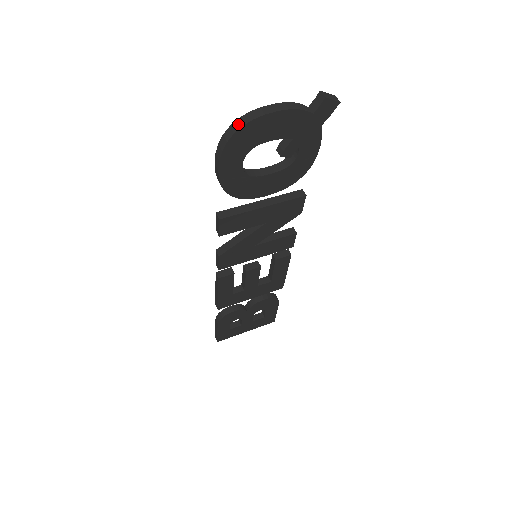
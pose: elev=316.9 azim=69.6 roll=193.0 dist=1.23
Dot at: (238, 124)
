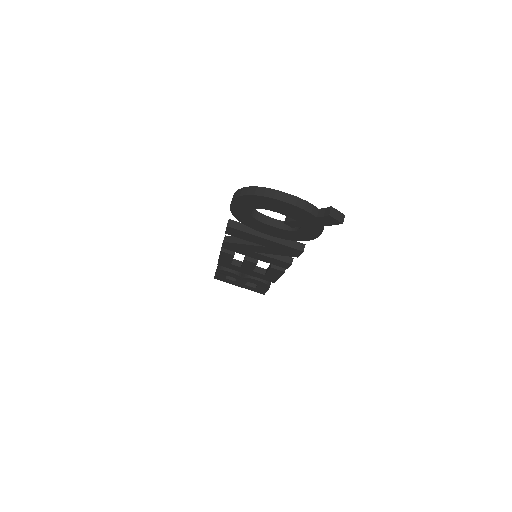
Dot at: (253, 191)
